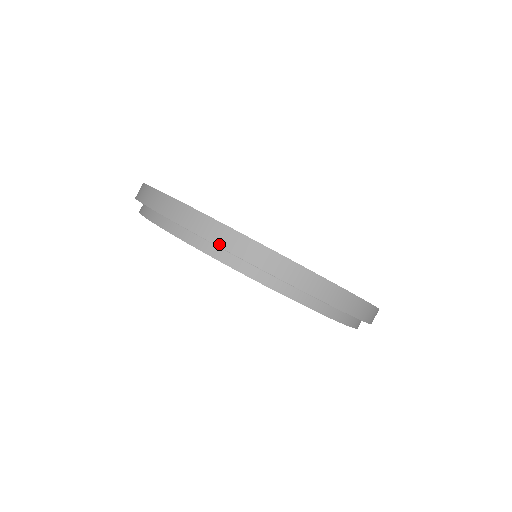
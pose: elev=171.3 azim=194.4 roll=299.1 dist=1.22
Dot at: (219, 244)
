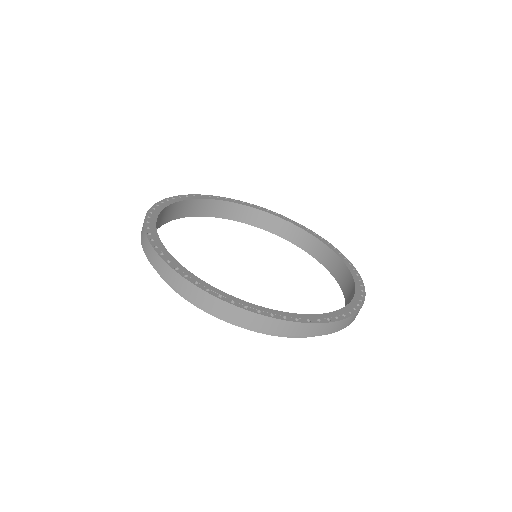
Dot at: (141, 238)
